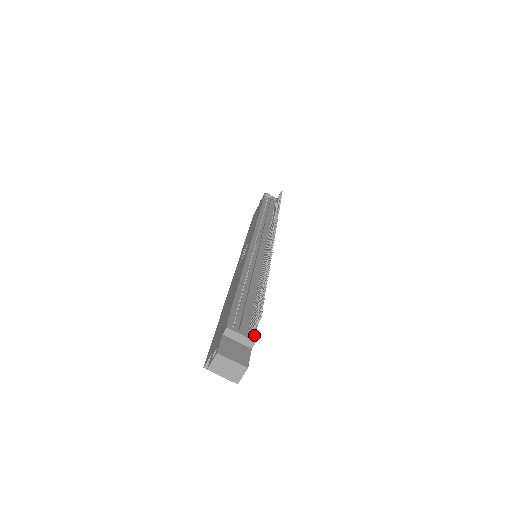
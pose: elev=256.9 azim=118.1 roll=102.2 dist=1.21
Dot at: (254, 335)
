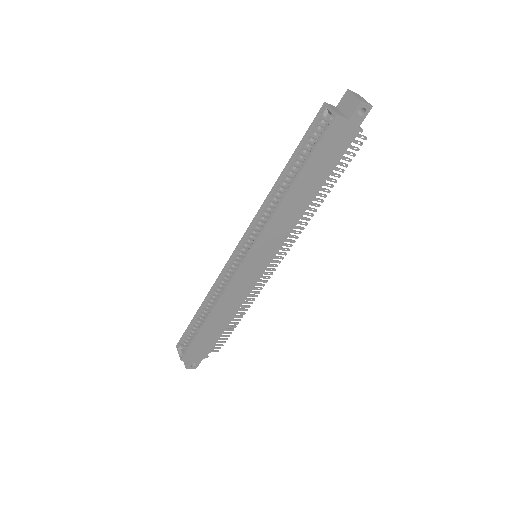
Dot at: (353, 139)
